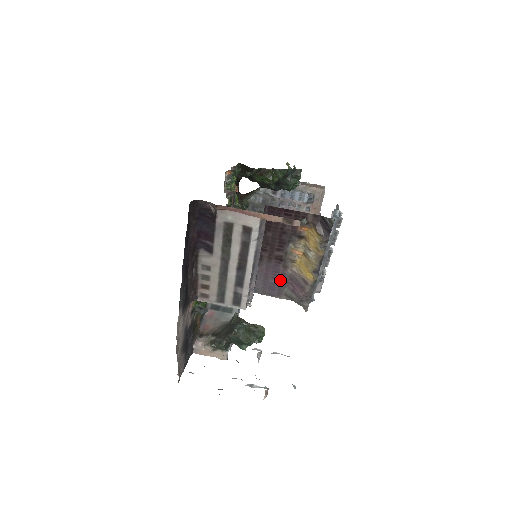
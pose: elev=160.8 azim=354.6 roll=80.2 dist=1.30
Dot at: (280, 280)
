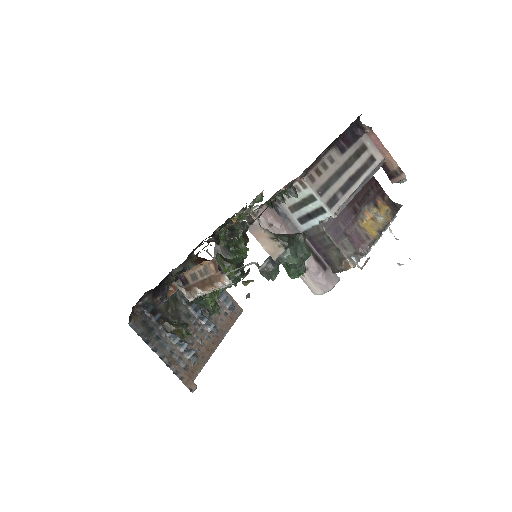
Dot at: (345, 228)
